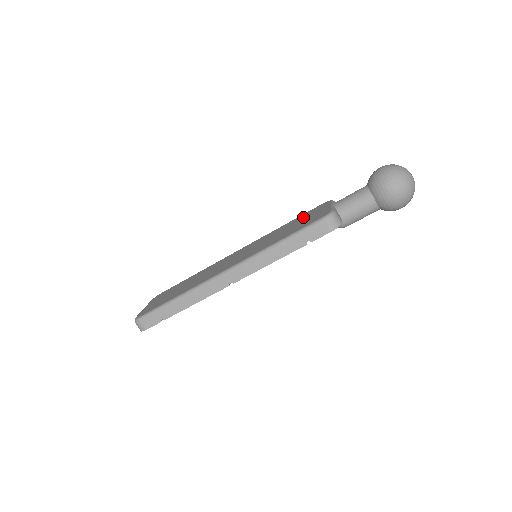
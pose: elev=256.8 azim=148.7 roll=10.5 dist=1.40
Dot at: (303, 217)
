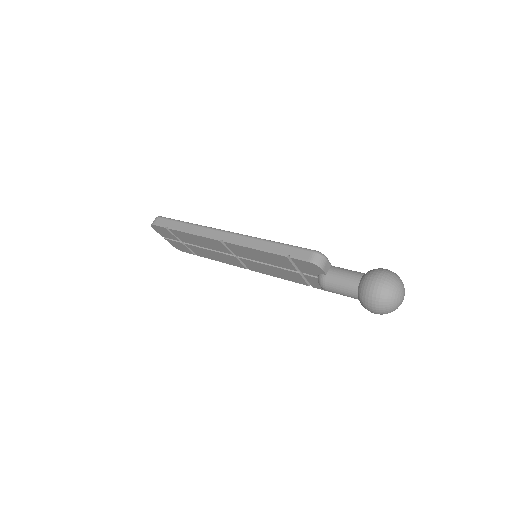
Dot at: occluded
